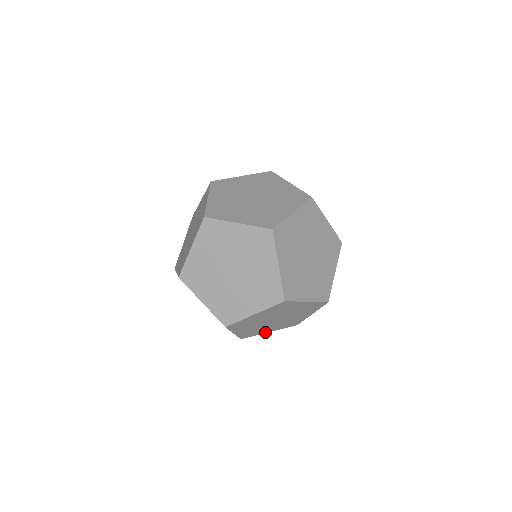
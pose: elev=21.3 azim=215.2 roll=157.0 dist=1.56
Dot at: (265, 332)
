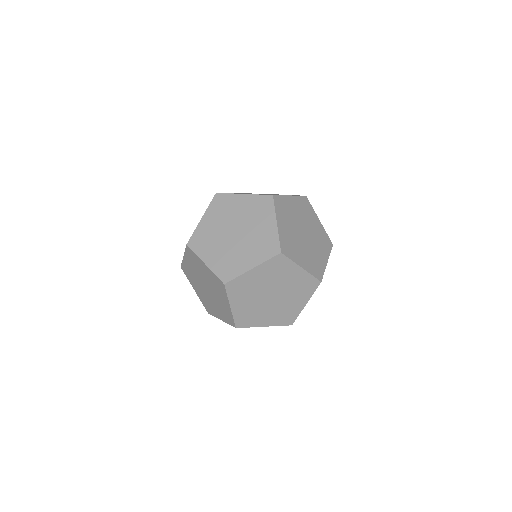
Dot at: occluded
